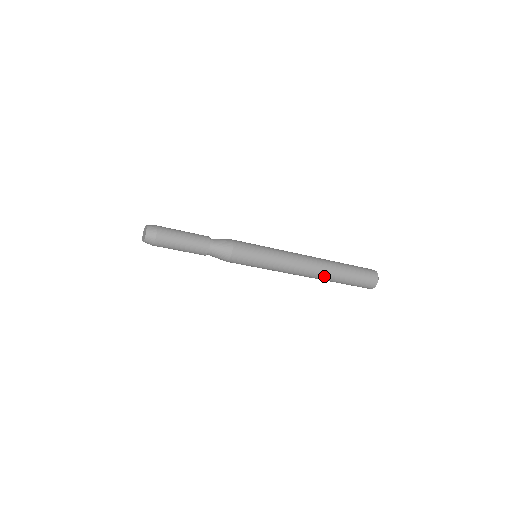
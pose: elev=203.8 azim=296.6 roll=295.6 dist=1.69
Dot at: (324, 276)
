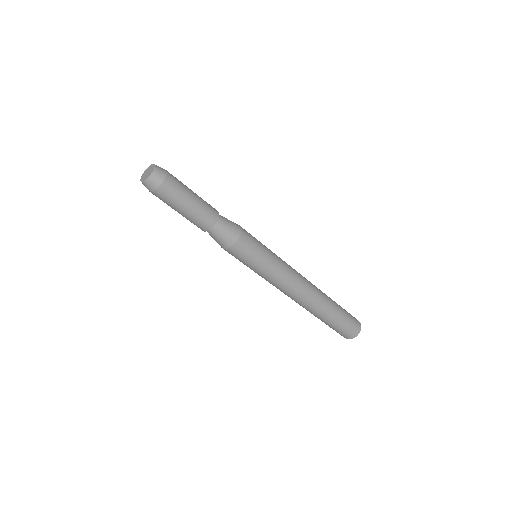
Dot at: (312, 308)
